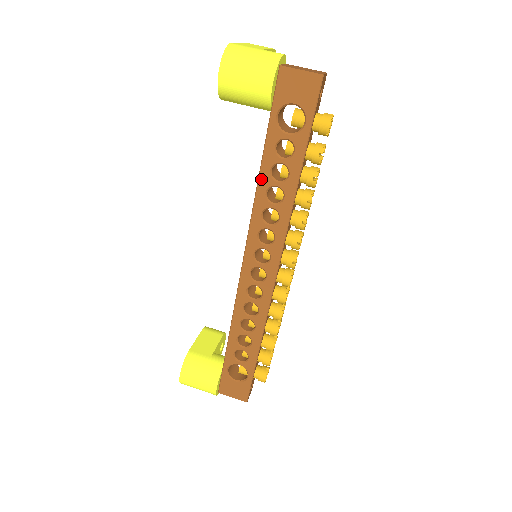
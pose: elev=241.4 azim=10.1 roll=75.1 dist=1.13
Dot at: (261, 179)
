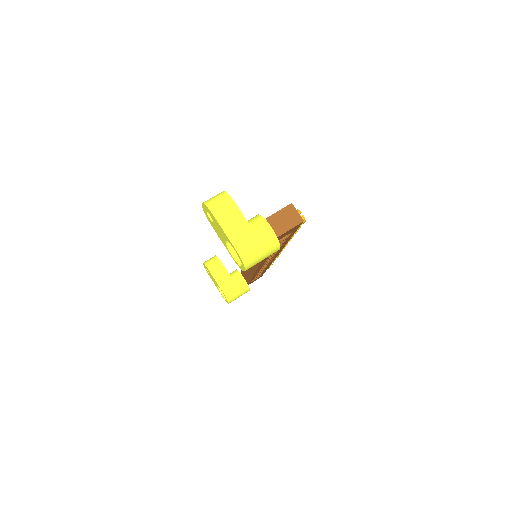
Dot at: occluded
